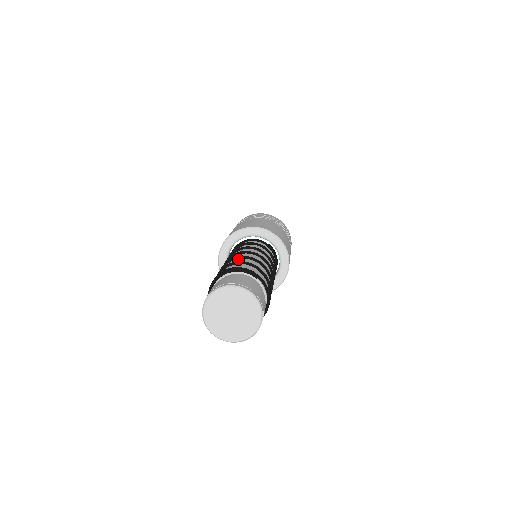
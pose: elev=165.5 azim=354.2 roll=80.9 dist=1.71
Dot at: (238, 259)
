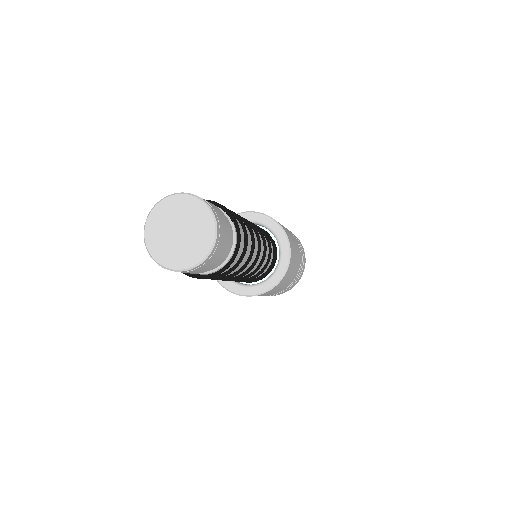
Dot at: occluded
